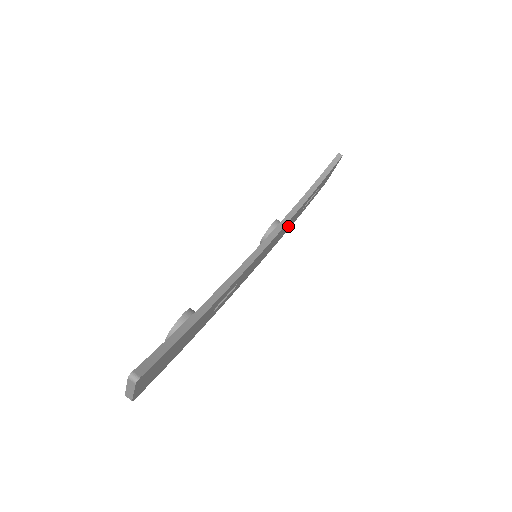
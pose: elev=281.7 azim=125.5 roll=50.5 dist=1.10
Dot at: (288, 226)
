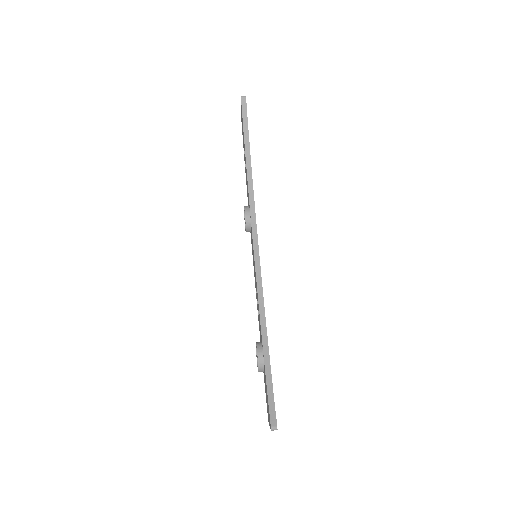
Dot at: occluded
